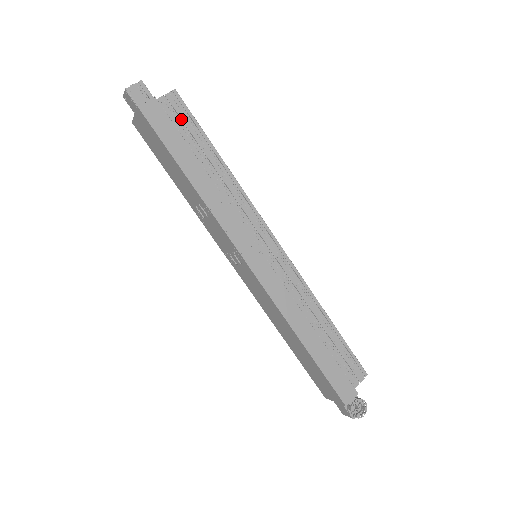
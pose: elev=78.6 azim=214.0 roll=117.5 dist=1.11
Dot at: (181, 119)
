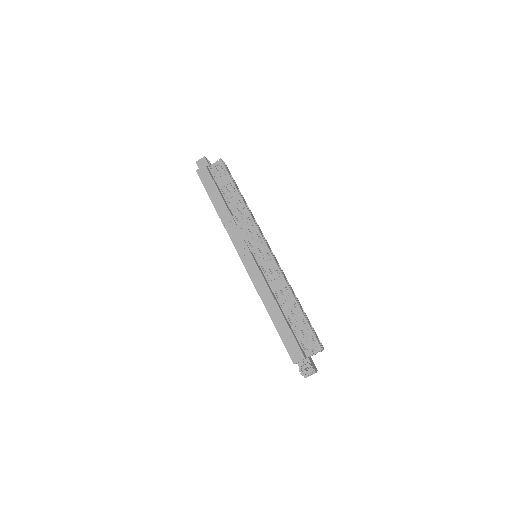
Dot at: (221, 175)
